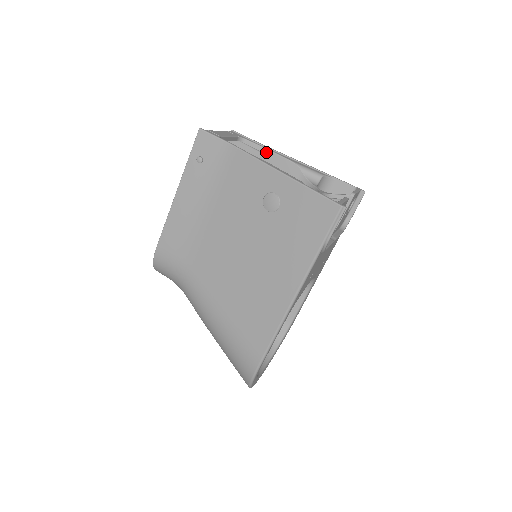
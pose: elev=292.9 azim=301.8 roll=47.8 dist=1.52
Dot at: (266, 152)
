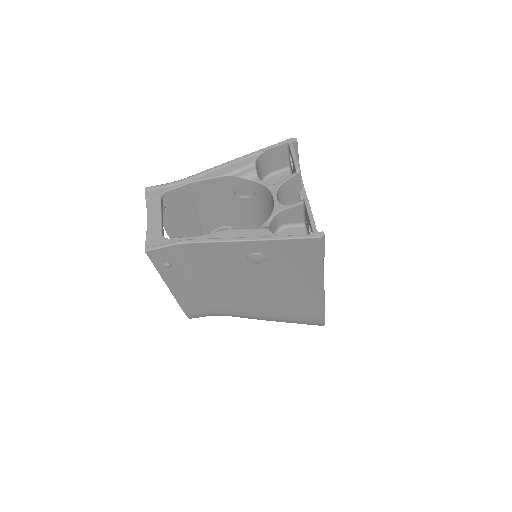
Dot at: (192, 185)
